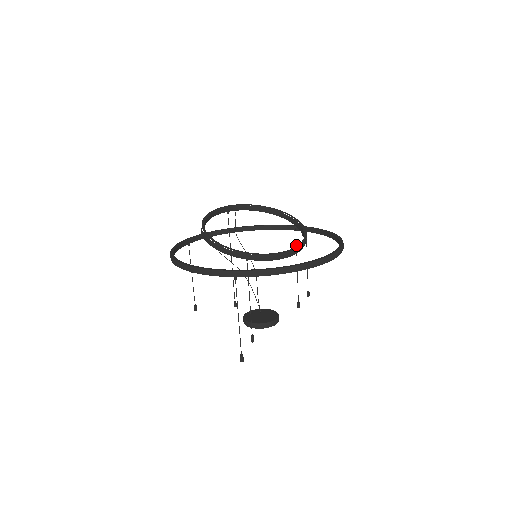
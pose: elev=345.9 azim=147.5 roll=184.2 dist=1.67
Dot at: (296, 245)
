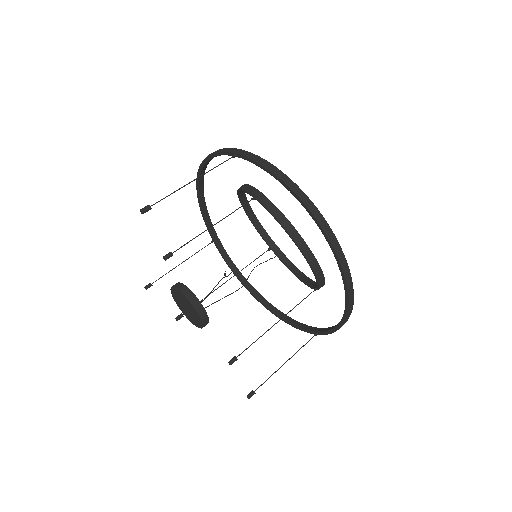
Dot at: (298, 304)
